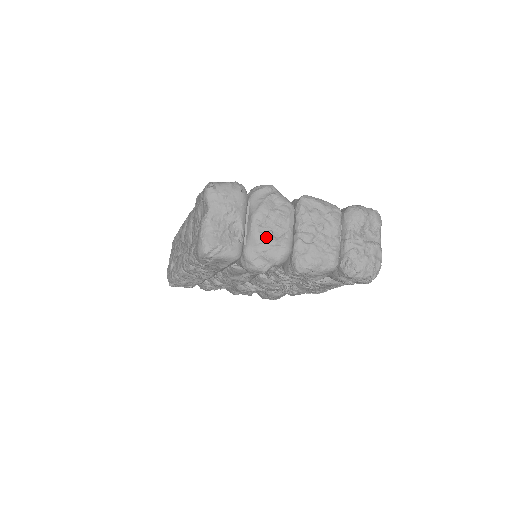
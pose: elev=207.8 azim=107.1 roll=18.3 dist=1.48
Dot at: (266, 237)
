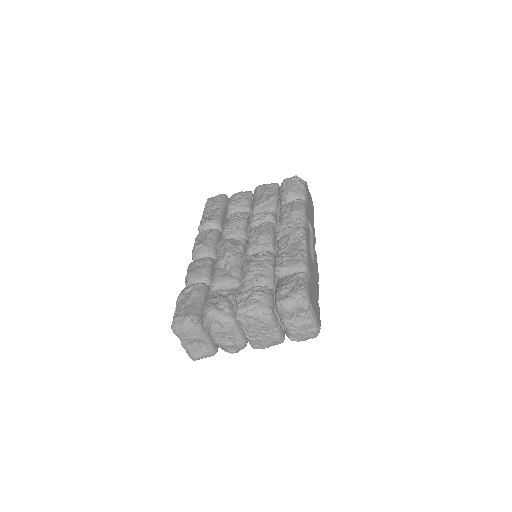
Dot at: (224, 345)
